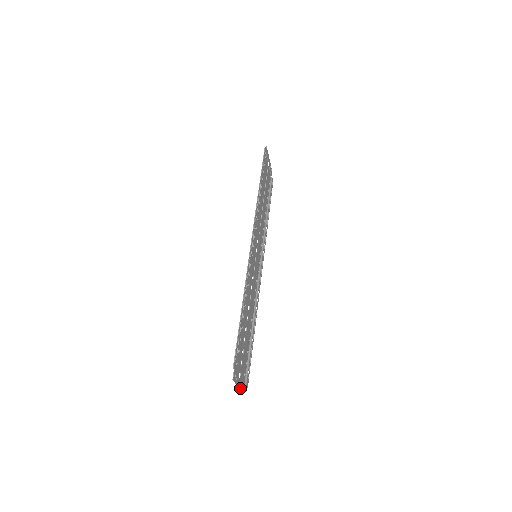
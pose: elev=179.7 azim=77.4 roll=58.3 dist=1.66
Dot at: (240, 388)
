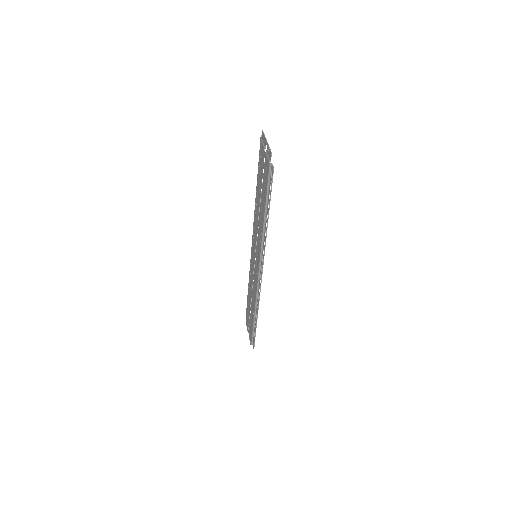
Dot at: (247, 329)
